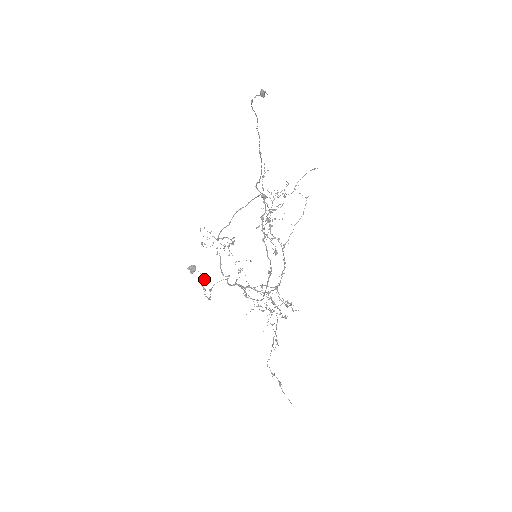
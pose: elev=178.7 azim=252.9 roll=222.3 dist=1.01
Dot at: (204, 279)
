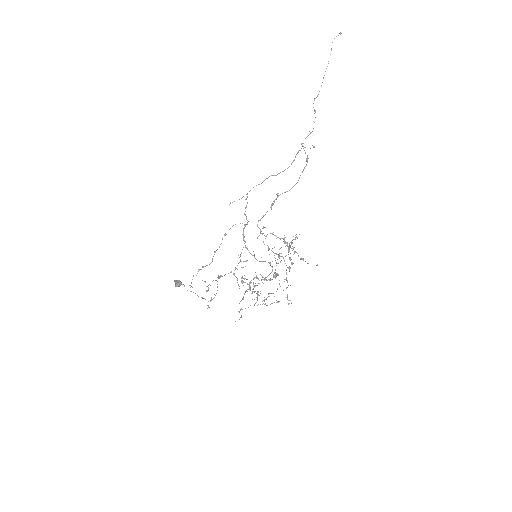
Dot at: (191, 286)
